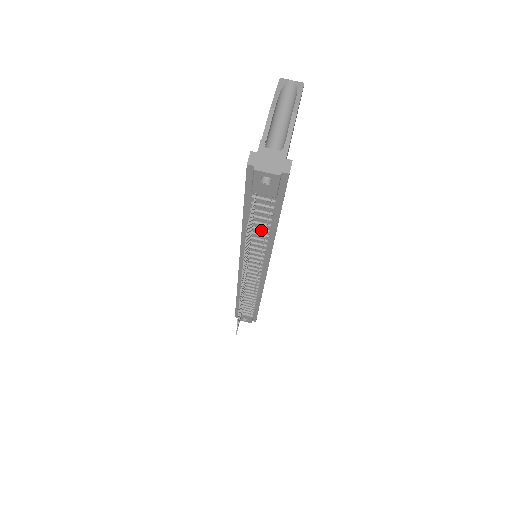
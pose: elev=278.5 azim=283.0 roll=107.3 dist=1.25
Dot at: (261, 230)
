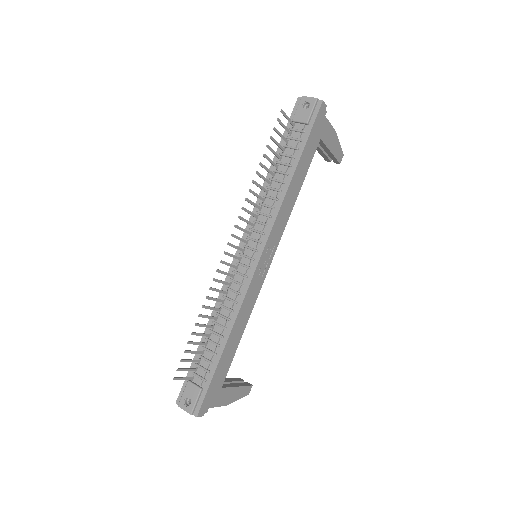
Dot at: (282, 172)
